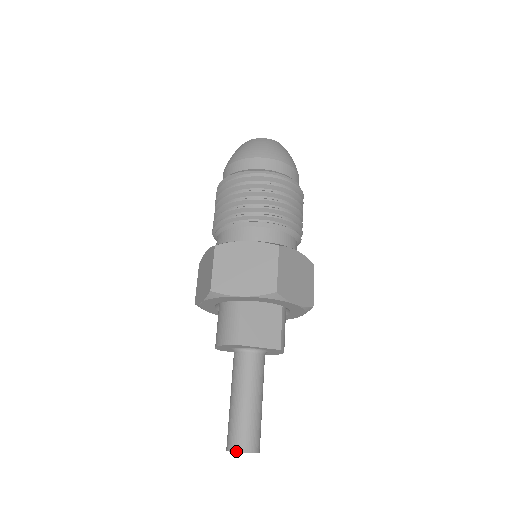
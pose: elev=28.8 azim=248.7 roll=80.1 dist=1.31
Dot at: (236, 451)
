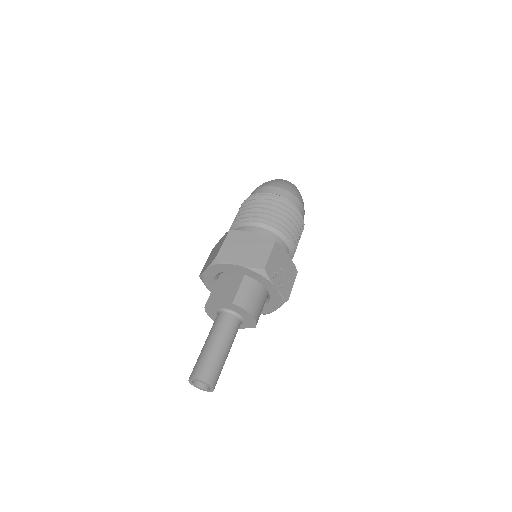
Dot at: (189, 379)
